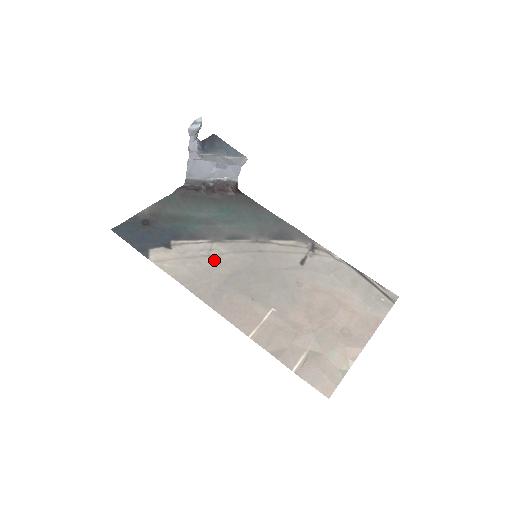
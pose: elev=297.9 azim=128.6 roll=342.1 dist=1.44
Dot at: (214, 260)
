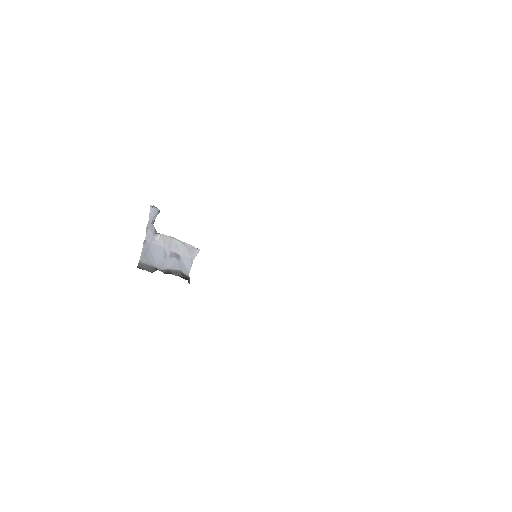
Dot at: occluded
